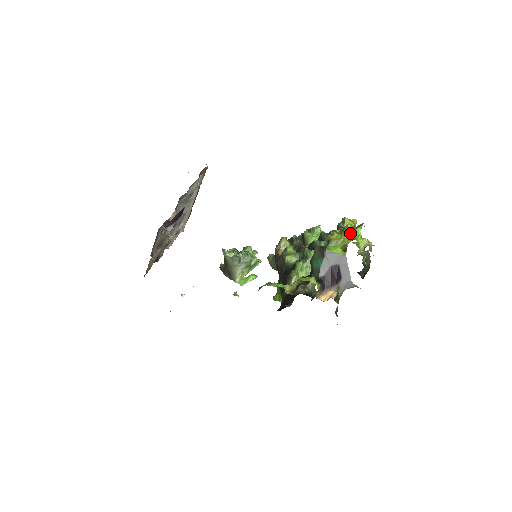
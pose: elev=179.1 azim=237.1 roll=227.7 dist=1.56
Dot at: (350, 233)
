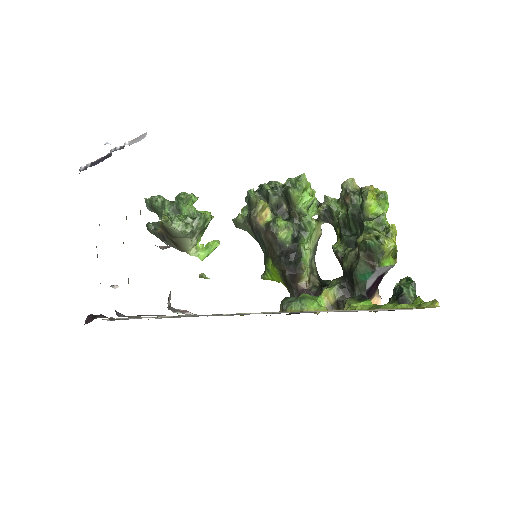
Dot at: occluded
